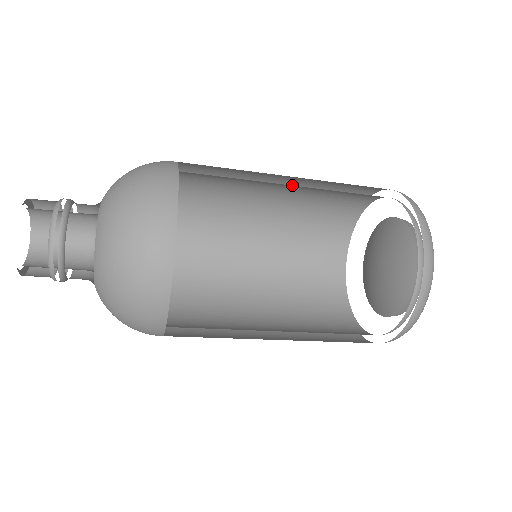
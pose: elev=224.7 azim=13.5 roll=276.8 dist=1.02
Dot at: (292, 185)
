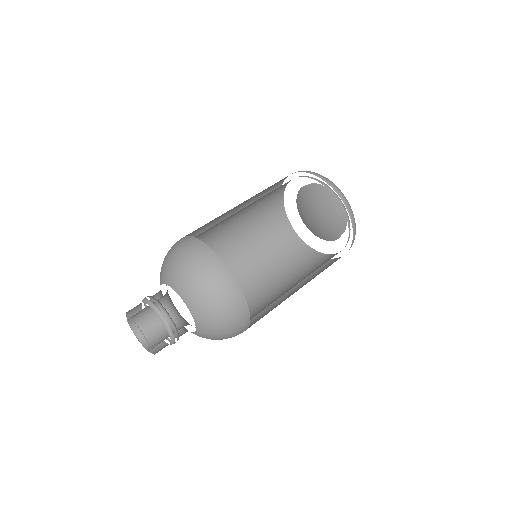
Dot at: occluded
